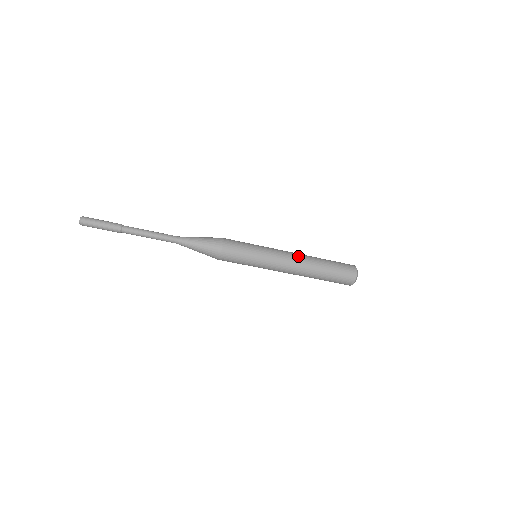
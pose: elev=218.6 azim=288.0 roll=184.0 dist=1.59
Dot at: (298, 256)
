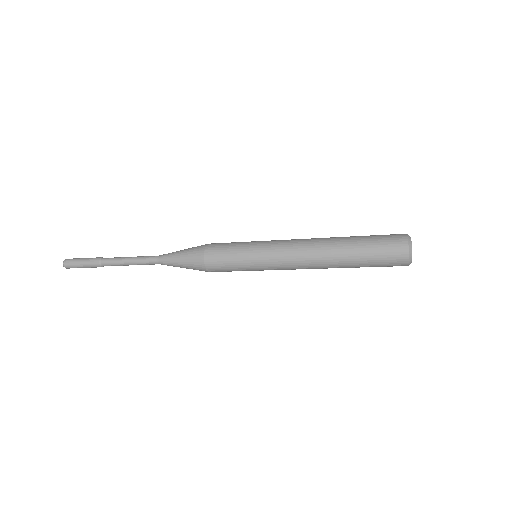
Dot at: (309, 239)
